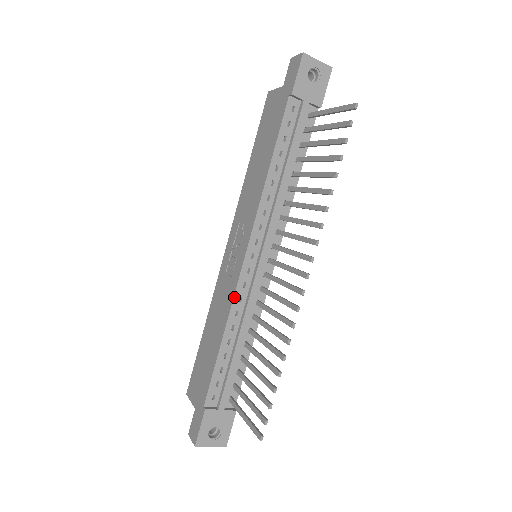
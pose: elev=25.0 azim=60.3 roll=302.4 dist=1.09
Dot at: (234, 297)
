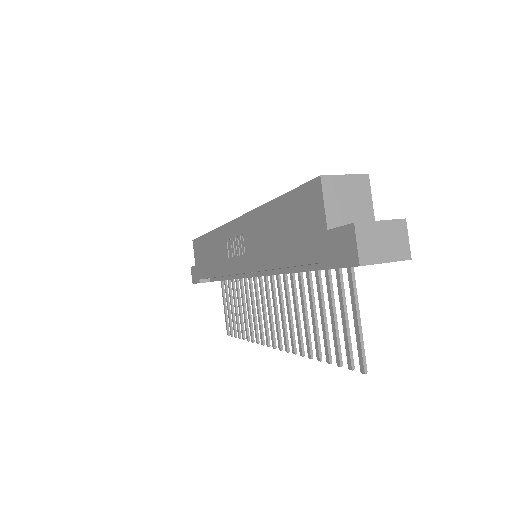
Dot at: occluded
